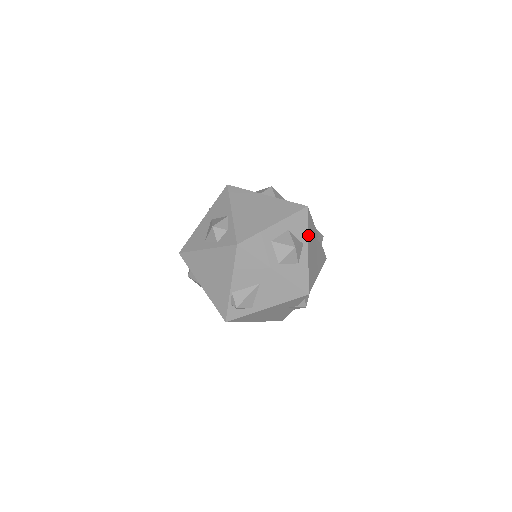
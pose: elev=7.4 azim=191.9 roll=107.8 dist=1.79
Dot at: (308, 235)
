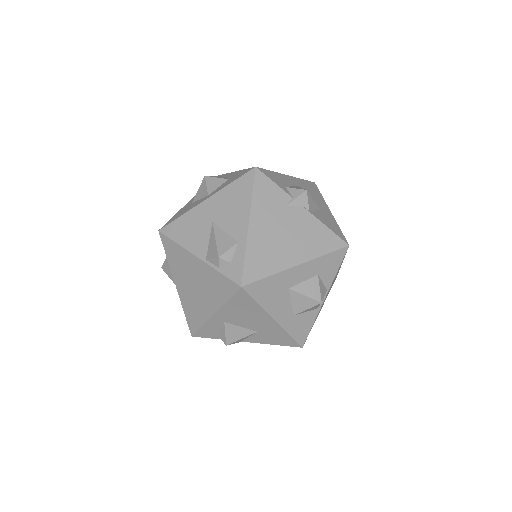
Dot at: occluded
